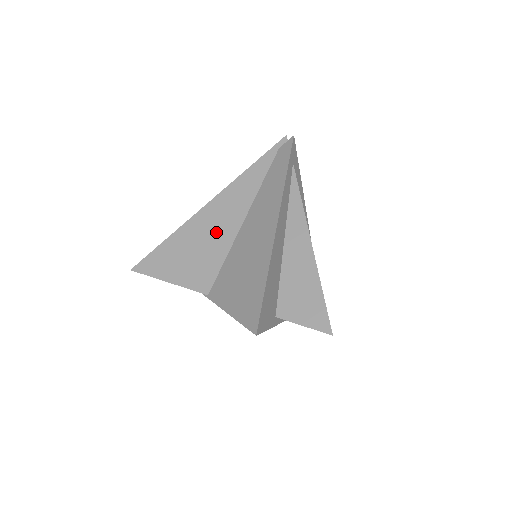
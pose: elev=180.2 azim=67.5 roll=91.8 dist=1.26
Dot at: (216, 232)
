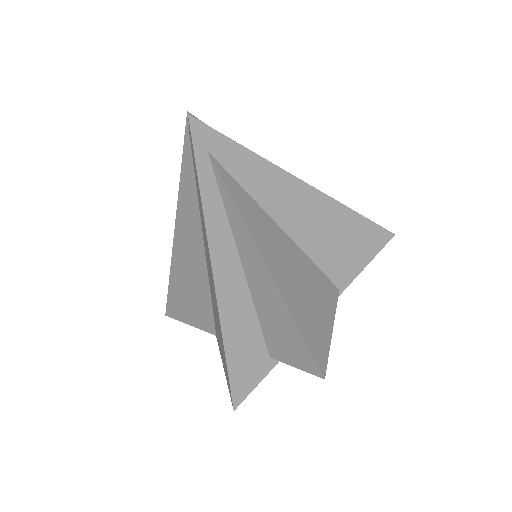
Dot at: (192, 265)
